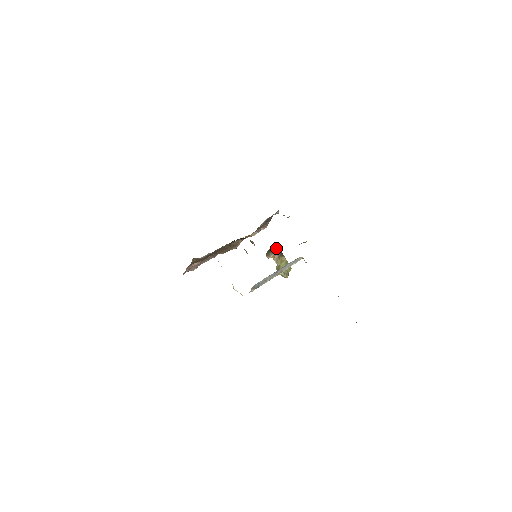
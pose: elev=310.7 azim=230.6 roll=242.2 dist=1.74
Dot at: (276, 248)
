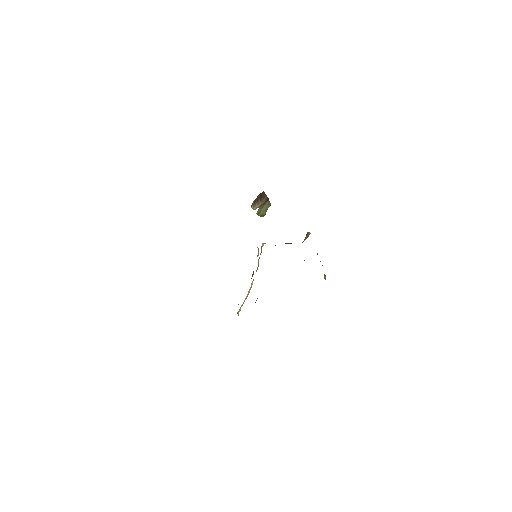
Dot at: (264, 195)
